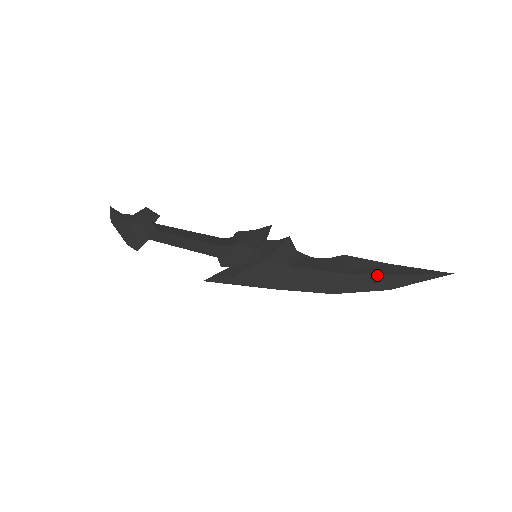
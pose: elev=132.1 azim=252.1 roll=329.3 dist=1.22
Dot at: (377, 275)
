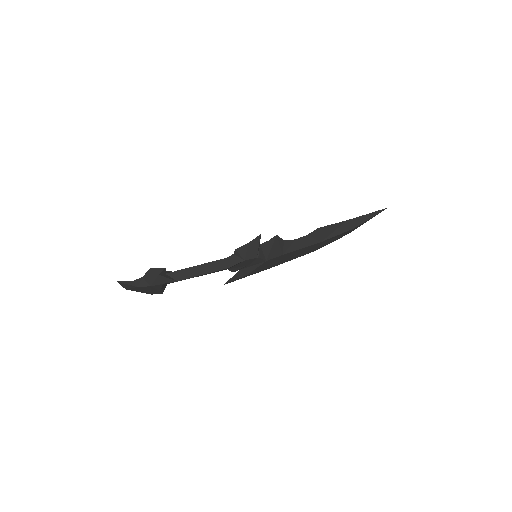
Dot at: (343, 233)
